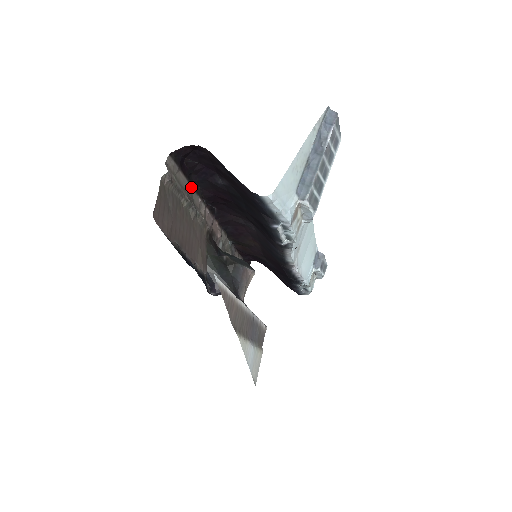
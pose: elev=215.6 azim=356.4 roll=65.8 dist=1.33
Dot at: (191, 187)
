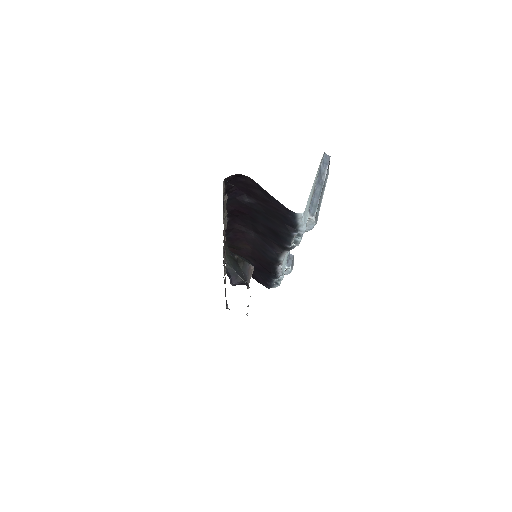
Dot at: occluded
